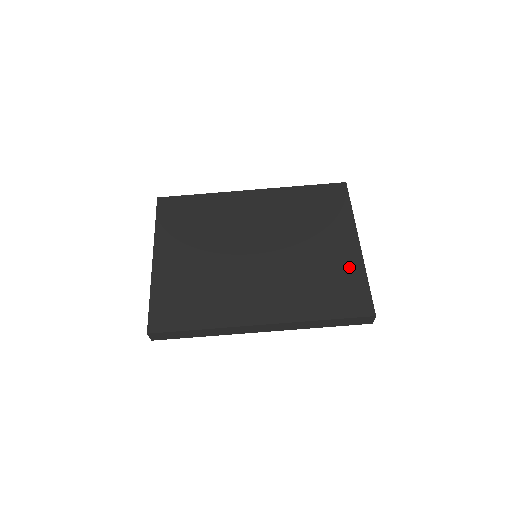
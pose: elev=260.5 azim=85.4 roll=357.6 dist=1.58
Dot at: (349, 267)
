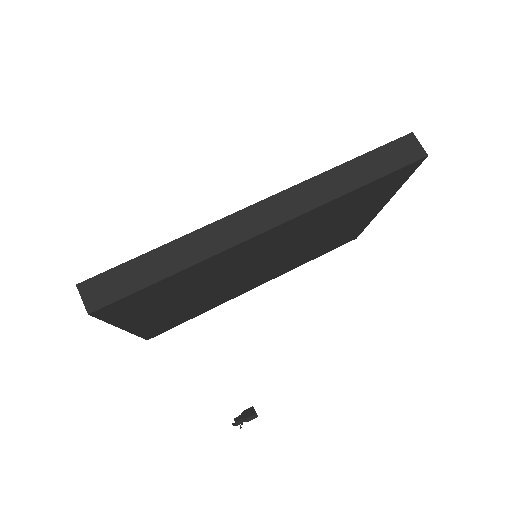
Dot at: occluded
